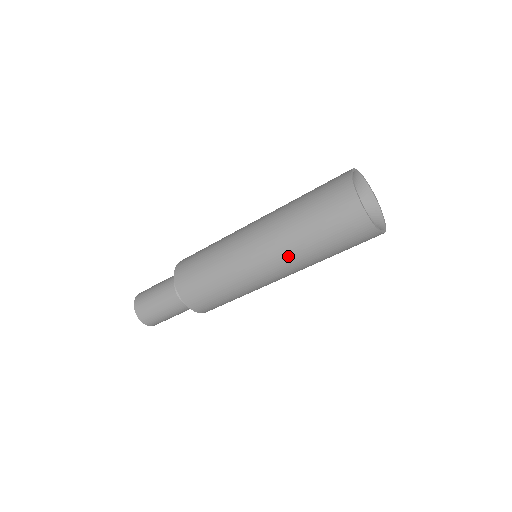
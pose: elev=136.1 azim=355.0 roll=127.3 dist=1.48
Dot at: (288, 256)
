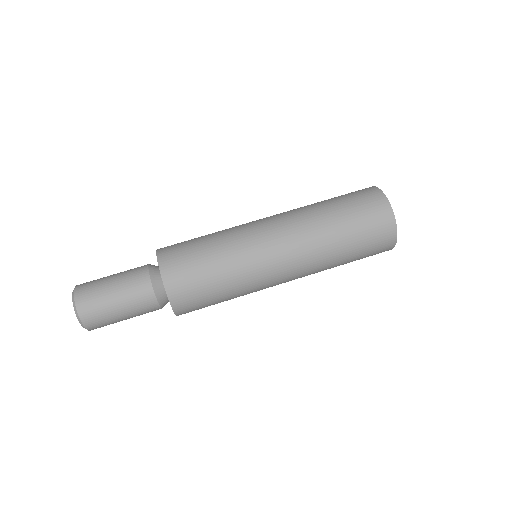
Dot at: (313, 273)
